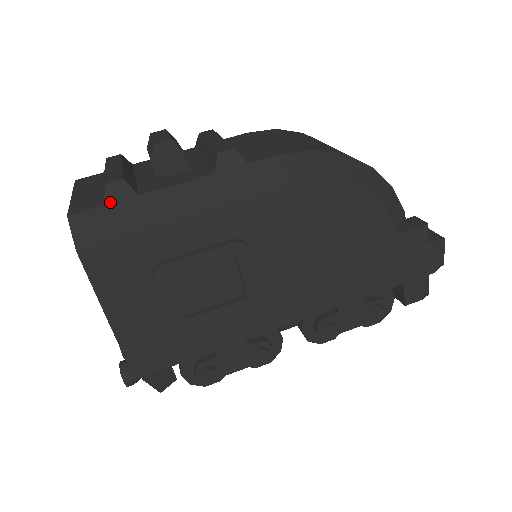
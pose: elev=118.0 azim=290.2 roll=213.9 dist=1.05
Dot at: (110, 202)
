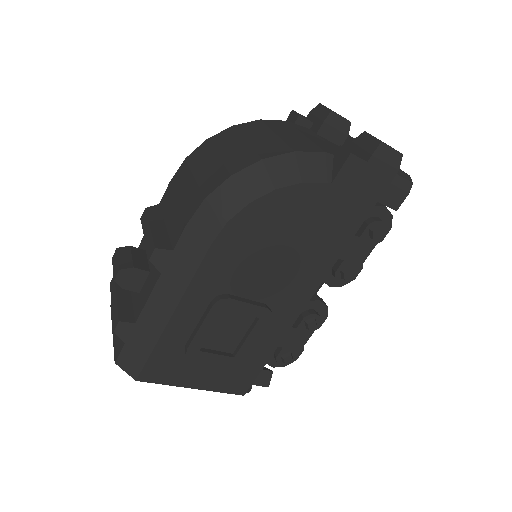
Dot at: (126, 339)
